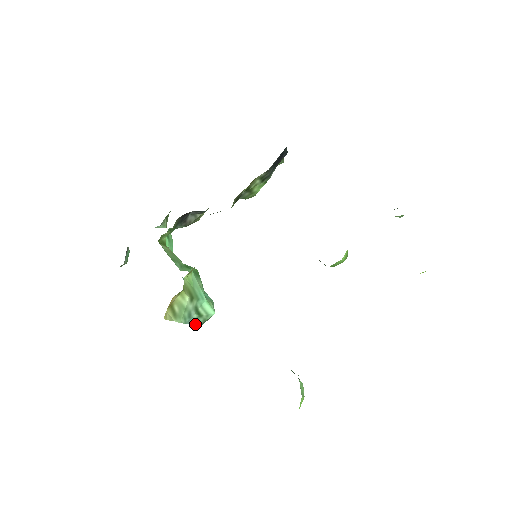
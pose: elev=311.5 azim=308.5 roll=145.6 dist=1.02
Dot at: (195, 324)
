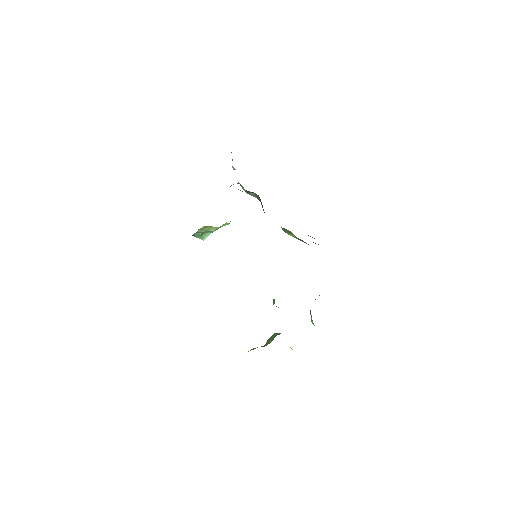
Dot at: (193, 234)
